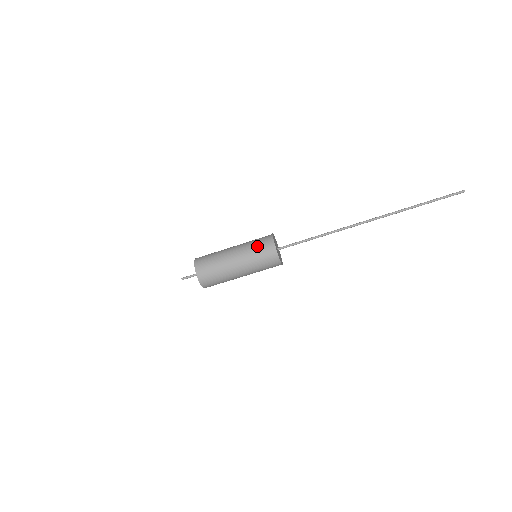
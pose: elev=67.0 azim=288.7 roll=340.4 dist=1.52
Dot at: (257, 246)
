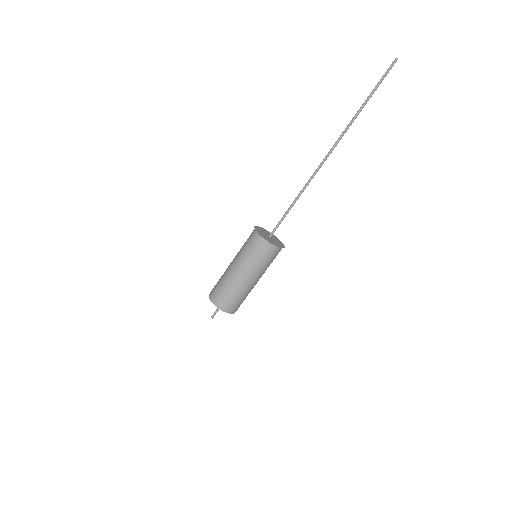
Dot at: (256, 255)
